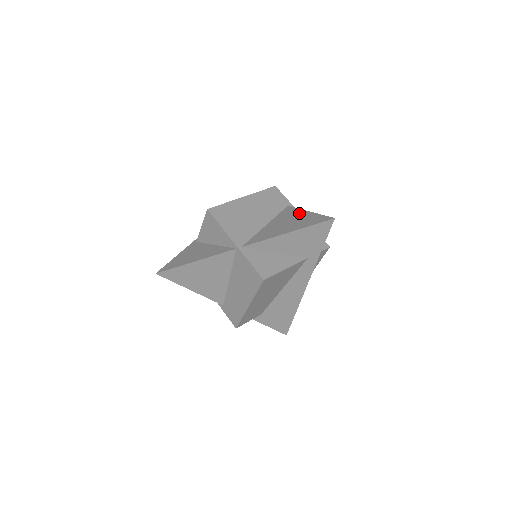
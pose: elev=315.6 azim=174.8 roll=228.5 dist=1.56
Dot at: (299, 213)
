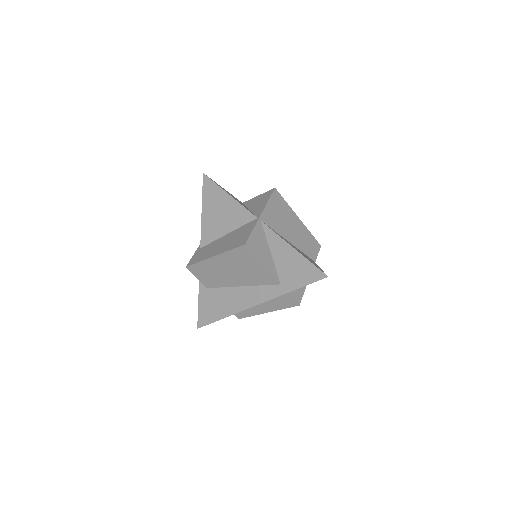
Dot at: occluded
